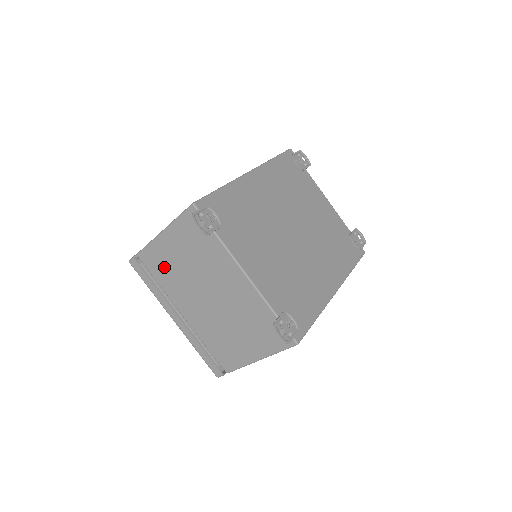
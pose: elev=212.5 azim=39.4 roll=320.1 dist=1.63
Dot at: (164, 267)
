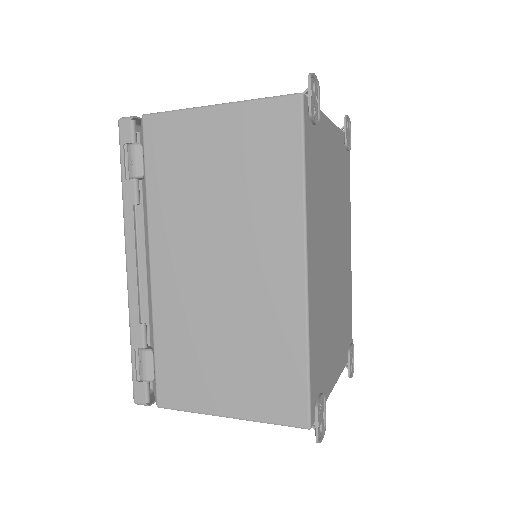
Dot at: occluded
